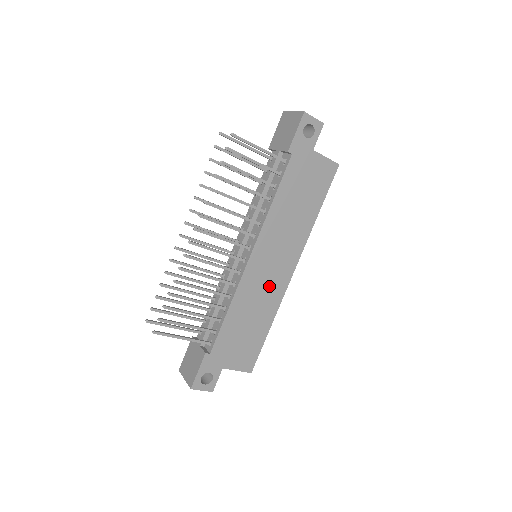
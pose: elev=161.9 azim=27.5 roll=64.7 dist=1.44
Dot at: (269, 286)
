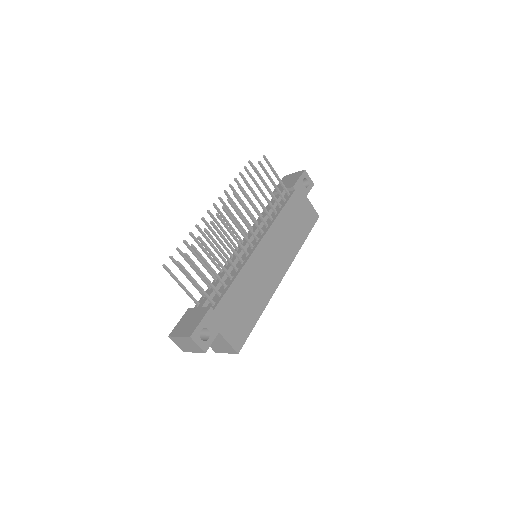
Dot at: (266, 277)
